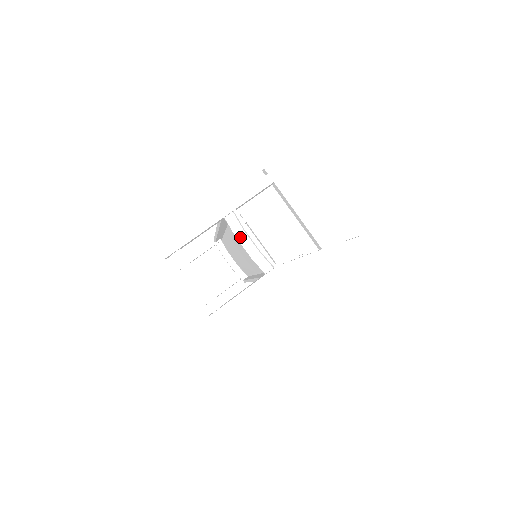
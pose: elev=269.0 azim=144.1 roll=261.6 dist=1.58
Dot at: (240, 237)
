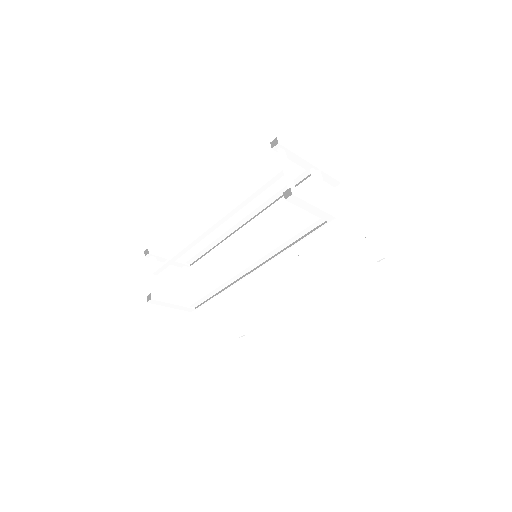
Dot at: (317, 182)
